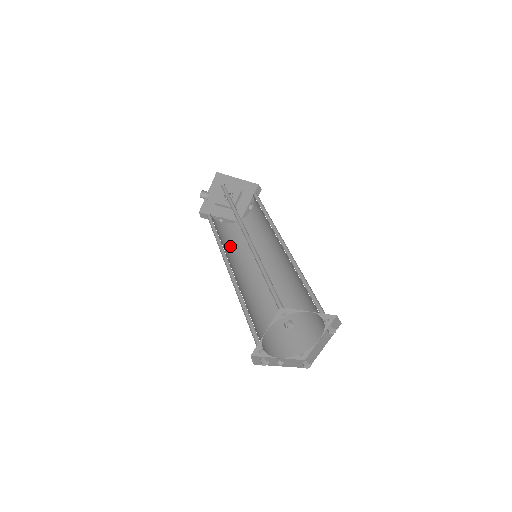
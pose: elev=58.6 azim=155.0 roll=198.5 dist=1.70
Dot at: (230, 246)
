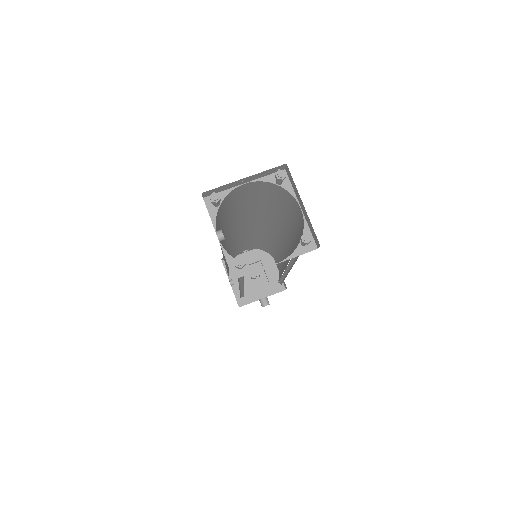
Dot at: occluded
